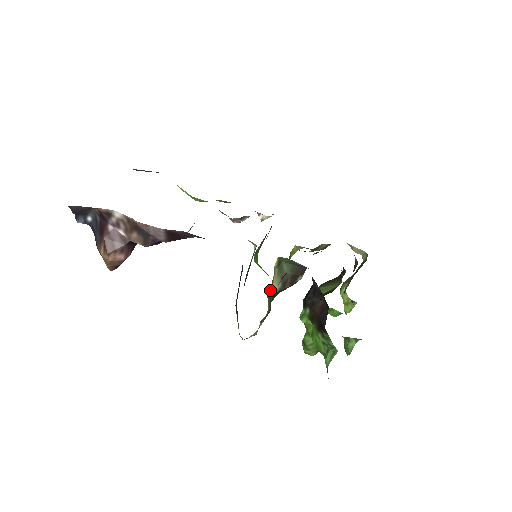
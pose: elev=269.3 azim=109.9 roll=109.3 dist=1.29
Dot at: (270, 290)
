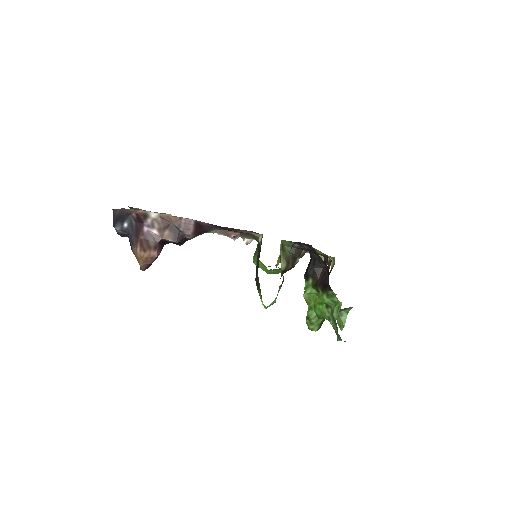
Dot at: occluded
